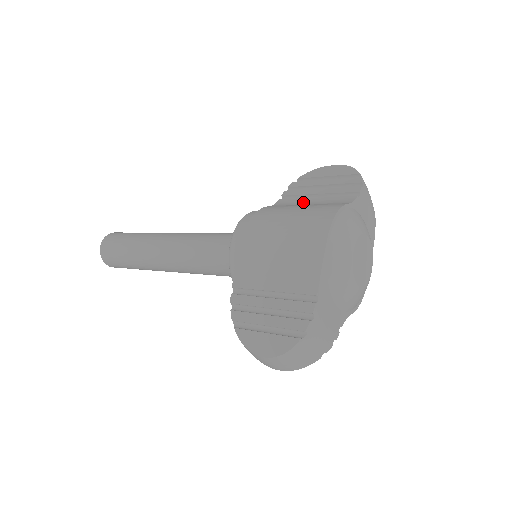
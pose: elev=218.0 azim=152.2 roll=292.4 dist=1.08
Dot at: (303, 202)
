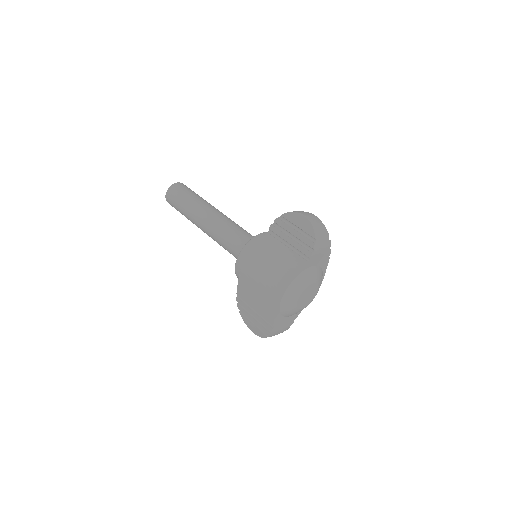
Dot at: (278, 248)
